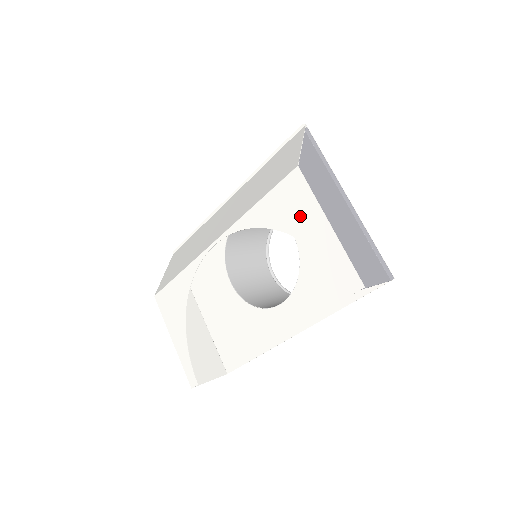
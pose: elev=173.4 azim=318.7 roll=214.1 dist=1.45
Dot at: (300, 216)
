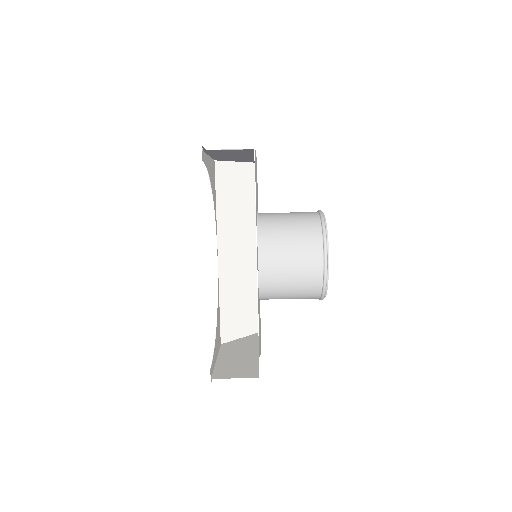
Dot at: (211, 172)
